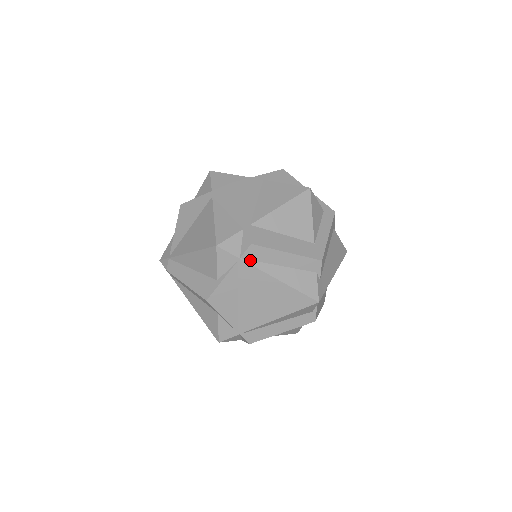
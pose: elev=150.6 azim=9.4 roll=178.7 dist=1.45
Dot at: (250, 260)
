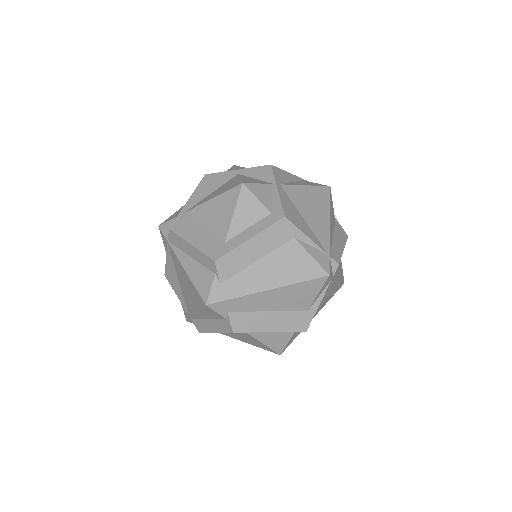
Dot at: (173, 245)
